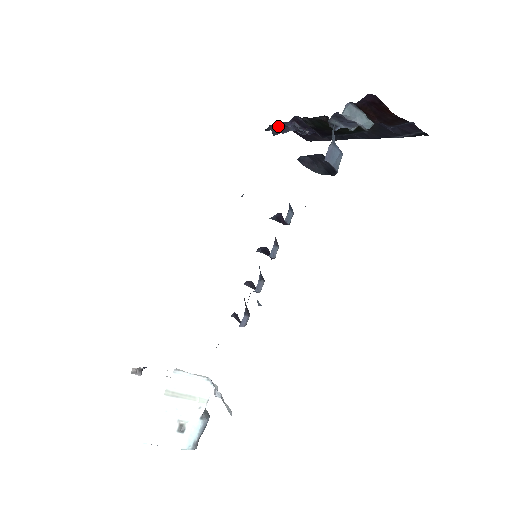
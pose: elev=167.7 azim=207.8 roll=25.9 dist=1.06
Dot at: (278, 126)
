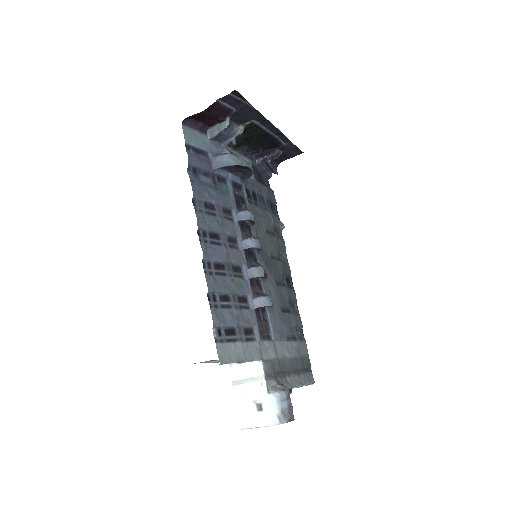
Dot at: (269, 168)
